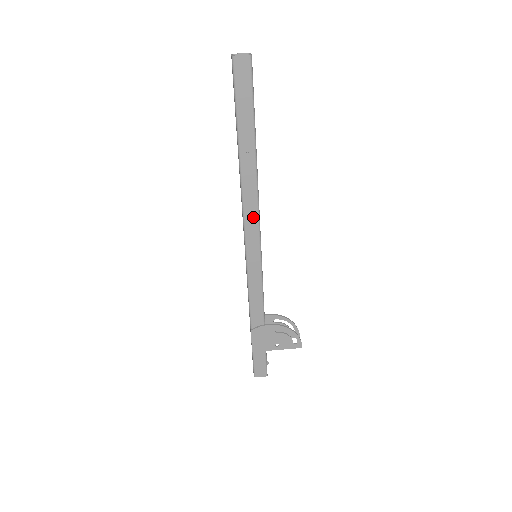
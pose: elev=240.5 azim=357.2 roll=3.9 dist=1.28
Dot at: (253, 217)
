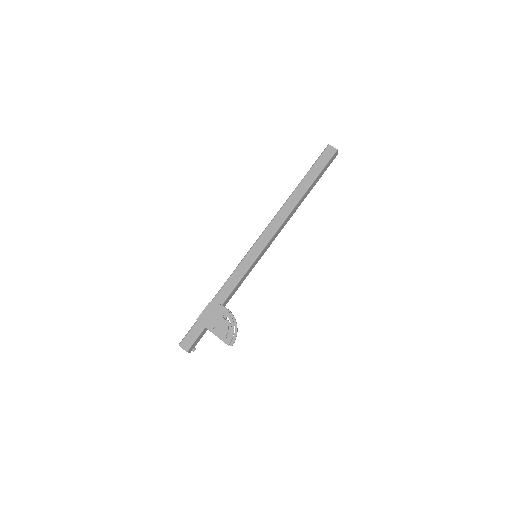
Dot at: (275, 227)
